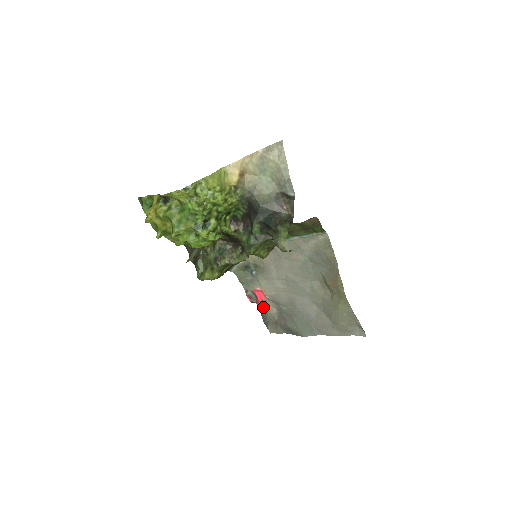
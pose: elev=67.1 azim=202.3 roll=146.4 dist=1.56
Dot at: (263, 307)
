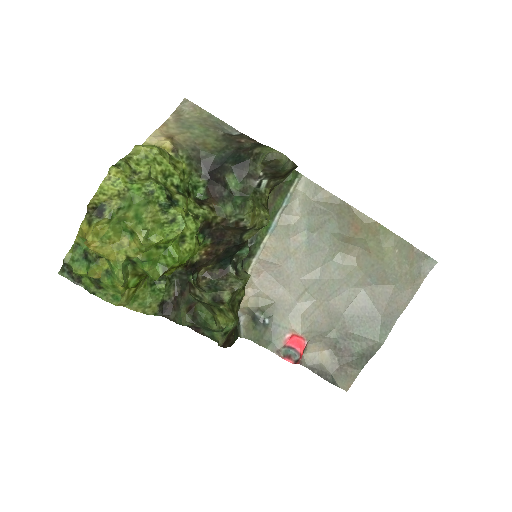
Dot at: (311, 363)
